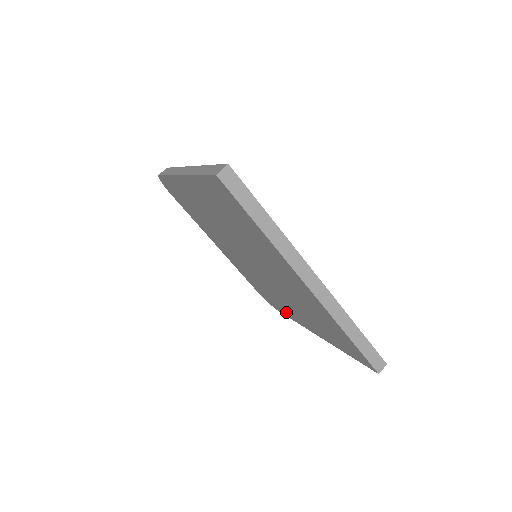
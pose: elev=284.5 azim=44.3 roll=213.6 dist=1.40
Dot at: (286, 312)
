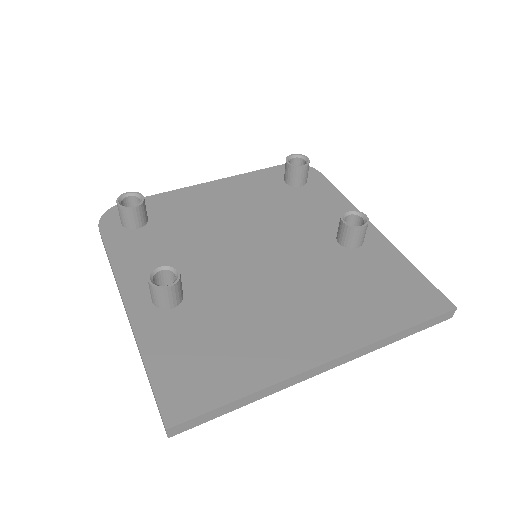
Dot at: occluded
